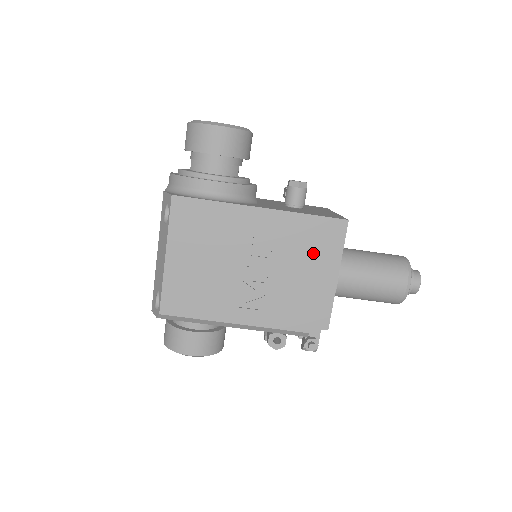
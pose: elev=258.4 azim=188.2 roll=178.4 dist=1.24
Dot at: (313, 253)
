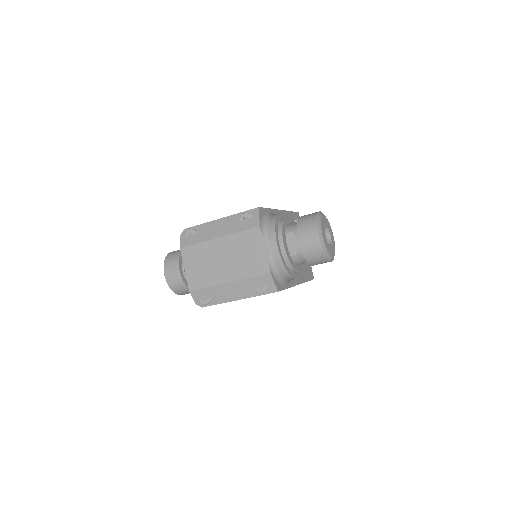
Dot at: occluded
